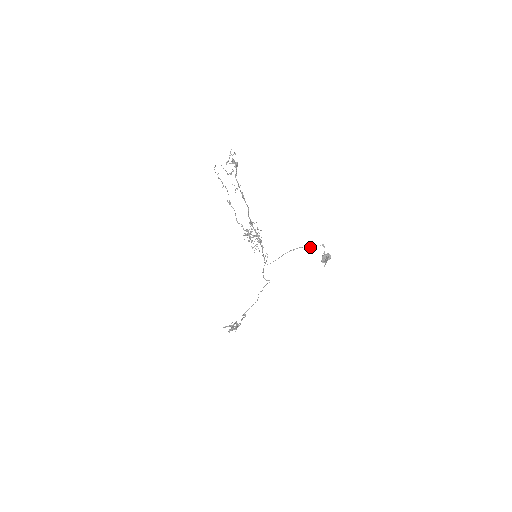
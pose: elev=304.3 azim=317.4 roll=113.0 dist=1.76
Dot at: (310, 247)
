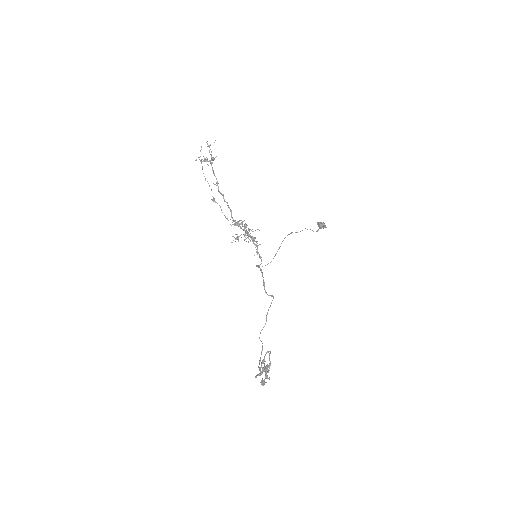
Dot at: occluded
